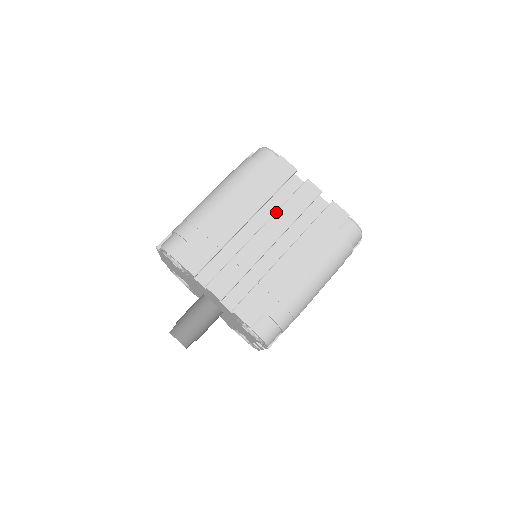
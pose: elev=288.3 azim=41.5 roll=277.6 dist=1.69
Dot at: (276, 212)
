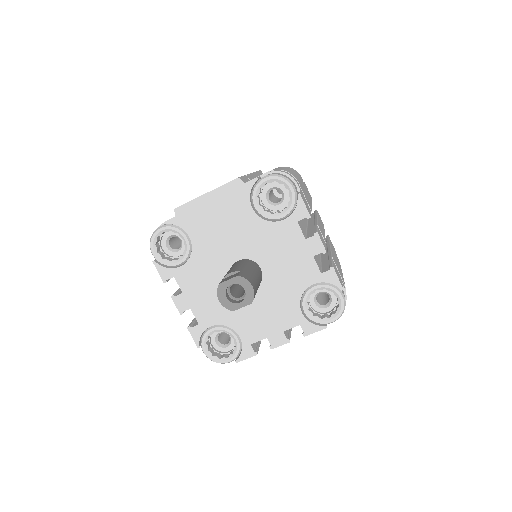
Dot at: occluded
